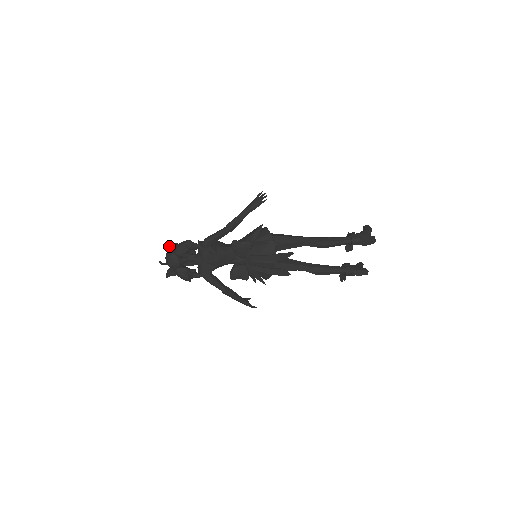
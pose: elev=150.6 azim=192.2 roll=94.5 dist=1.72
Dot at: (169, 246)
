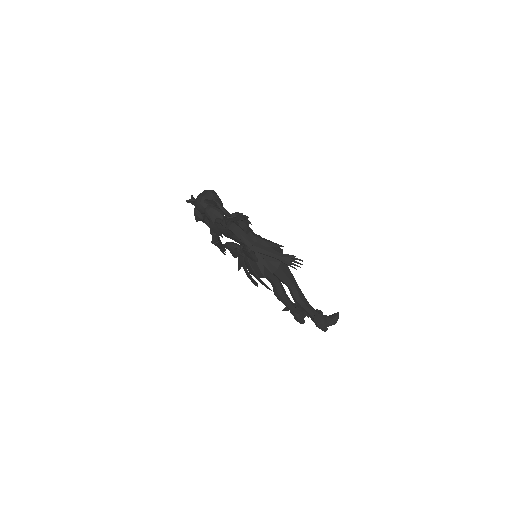
Dot at: (207, 202)
